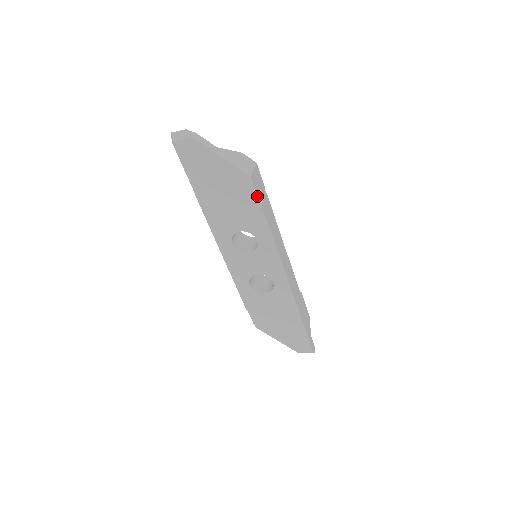
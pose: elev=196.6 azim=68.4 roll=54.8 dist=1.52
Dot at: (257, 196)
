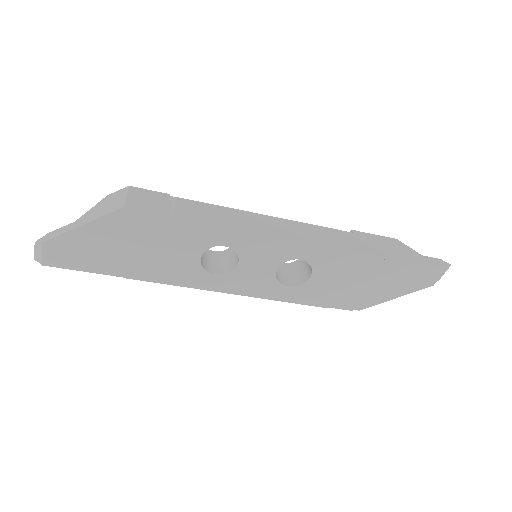
Dot at: (157, 214)
